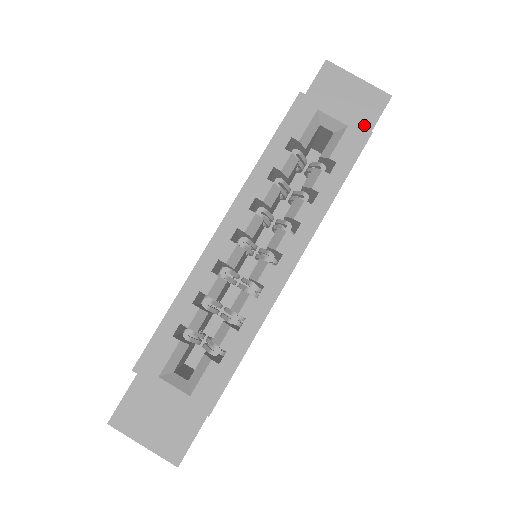
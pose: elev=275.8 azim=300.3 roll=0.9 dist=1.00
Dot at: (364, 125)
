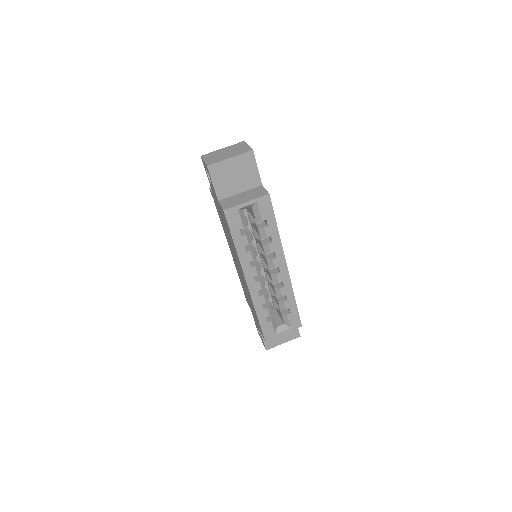
Dot at: (254, 176)
